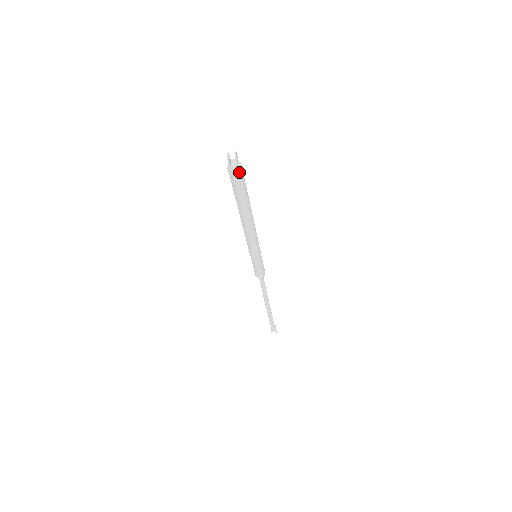
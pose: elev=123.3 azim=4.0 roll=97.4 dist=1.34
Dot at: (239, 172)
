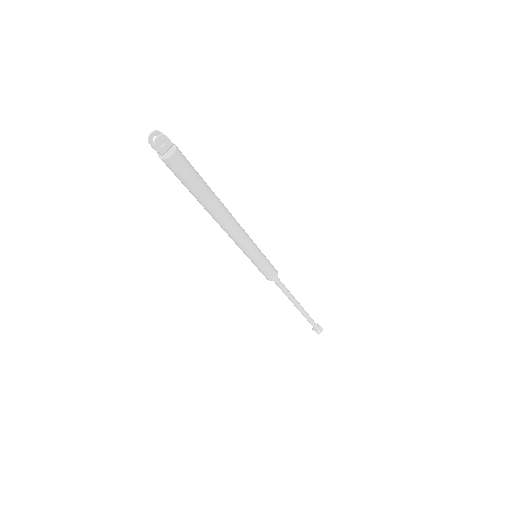
Dot at: (168, 162)
